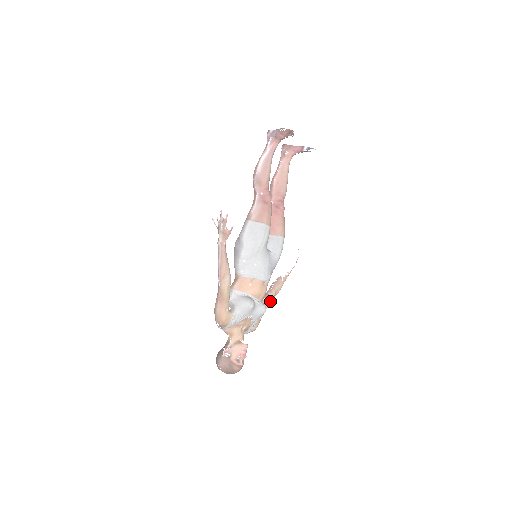
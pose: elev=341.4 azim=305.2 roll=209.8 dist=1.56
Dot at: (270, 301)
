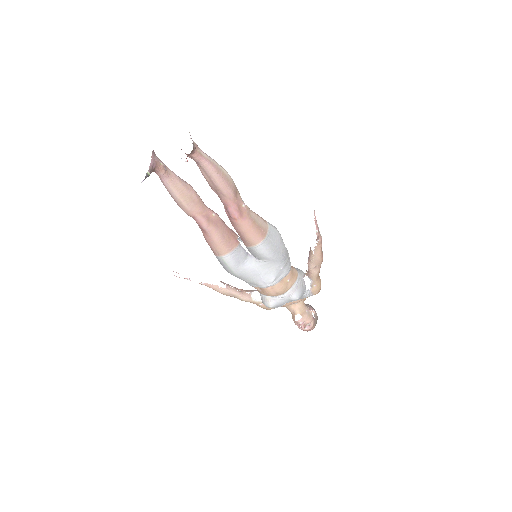
Dot at: (313, 274)
